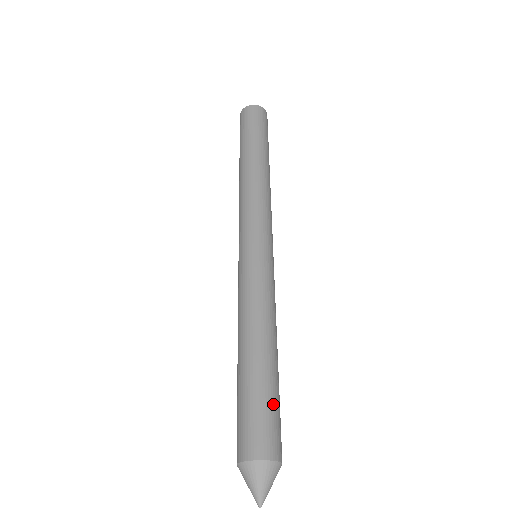
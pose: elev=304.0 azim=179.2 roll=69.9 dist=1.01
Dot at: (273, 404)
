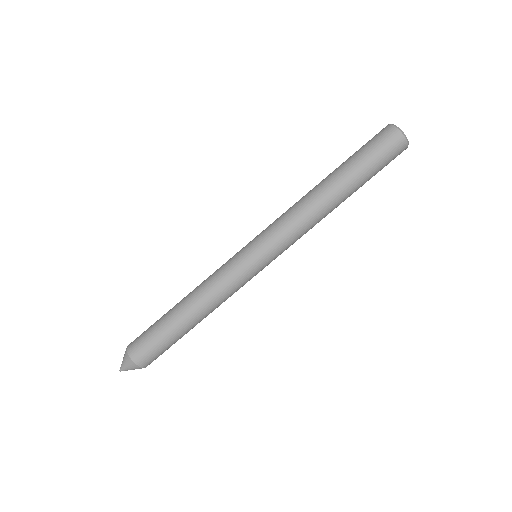
Dot at: occluded
